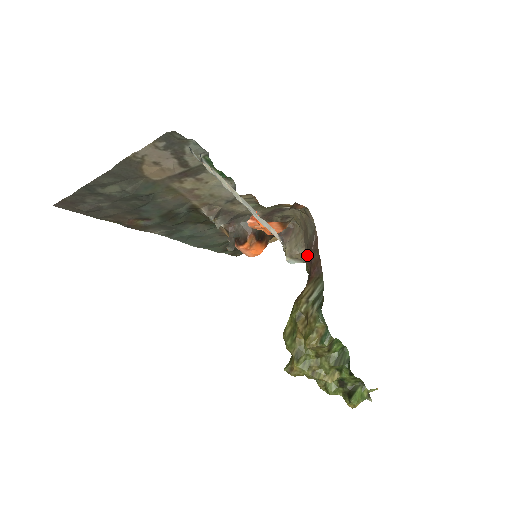
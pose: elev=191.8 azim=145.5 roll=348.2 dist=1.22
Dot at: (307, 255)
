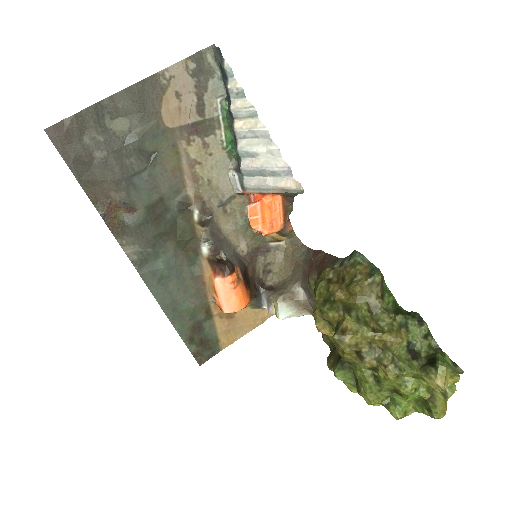
Dot at: (306, 276)
